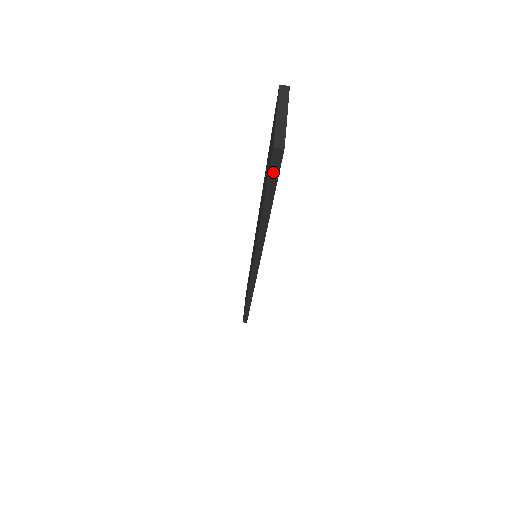
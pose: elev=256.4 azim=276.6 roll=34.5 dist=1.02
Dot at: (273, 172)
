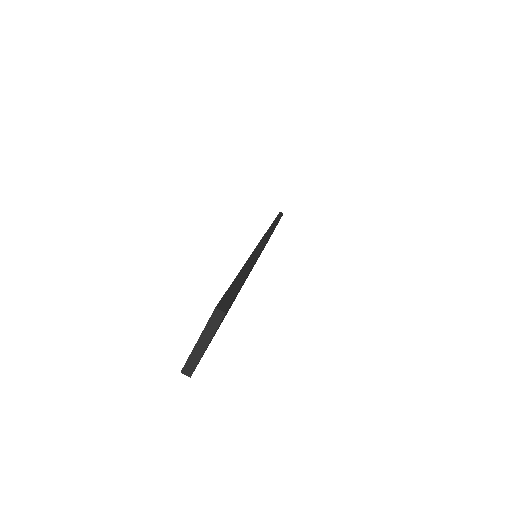
Dot at: occluded
